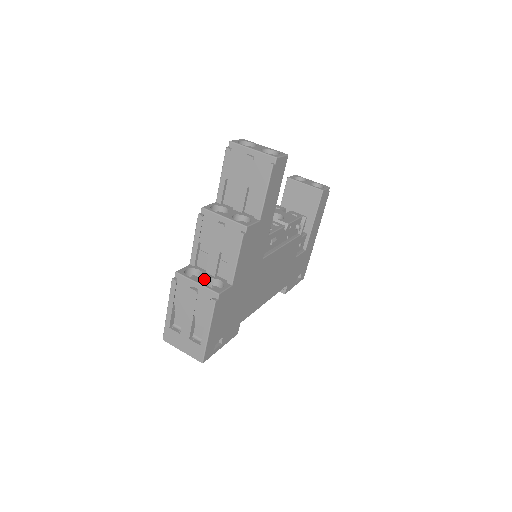
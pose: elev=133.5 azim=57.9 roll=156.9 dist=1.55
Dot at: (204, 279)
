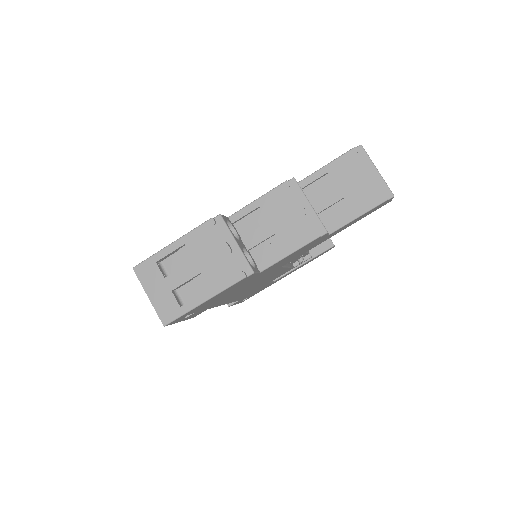
Dot at: (242, 245)
